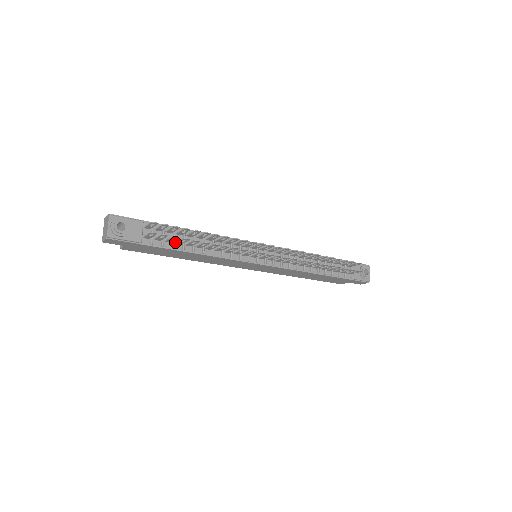
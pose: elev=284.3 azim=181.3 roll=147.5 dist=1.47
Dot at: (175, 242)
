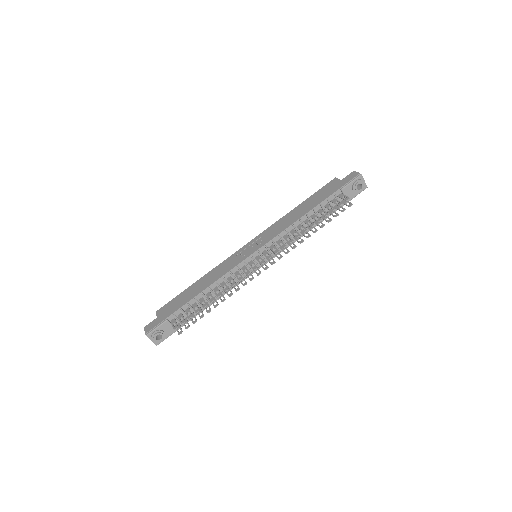
Dot at: (196, 310)
